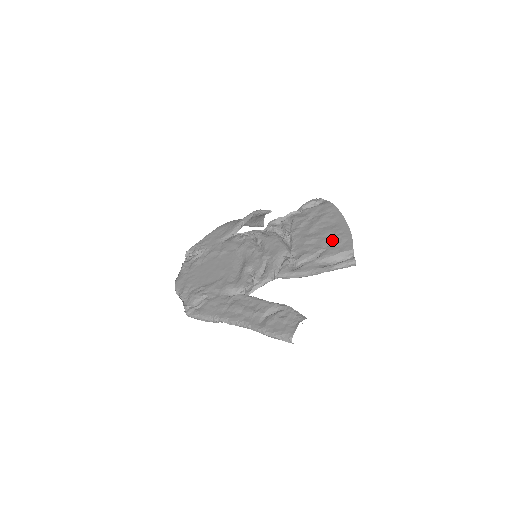
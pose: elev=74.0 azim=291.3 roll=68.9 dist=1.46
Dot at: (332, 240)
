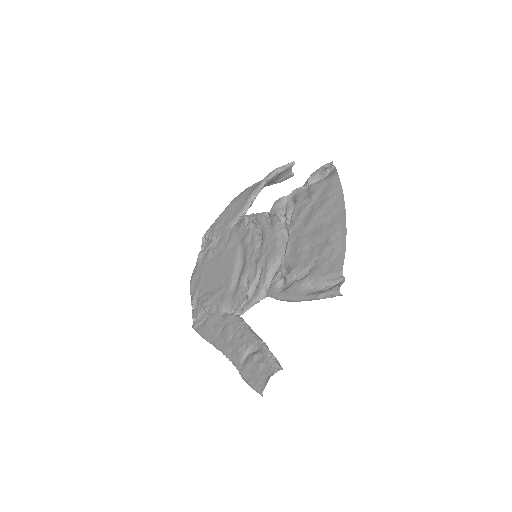
Dot at: (323, 251)
